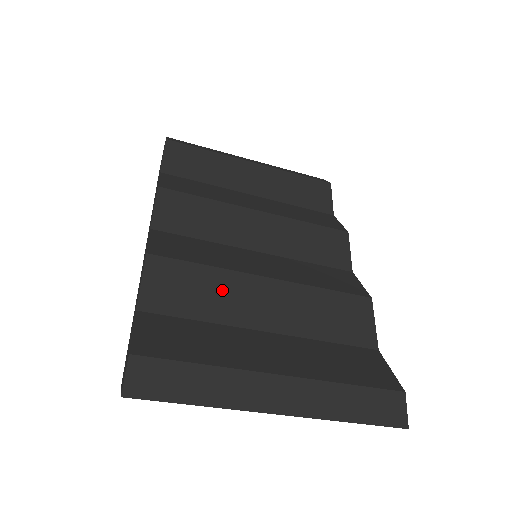
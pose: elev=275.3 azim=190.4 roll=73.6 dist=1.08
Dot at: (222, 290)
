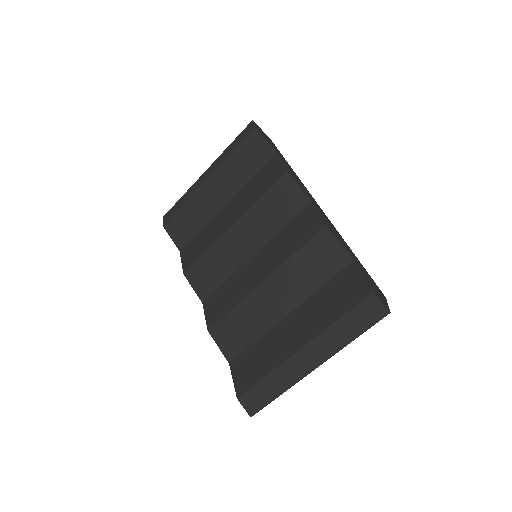
Dot at: (250, 314)
